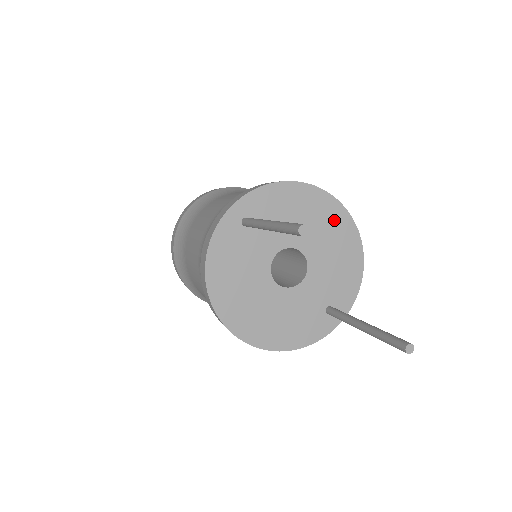
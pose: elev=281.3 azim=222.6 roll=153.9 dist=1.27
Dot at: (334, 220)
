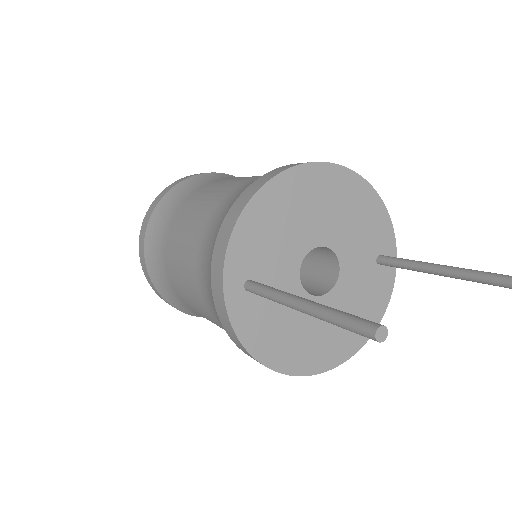
Dot at: (317, 185)
